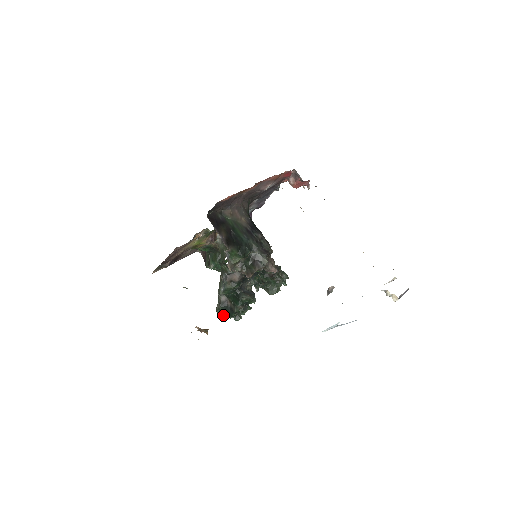
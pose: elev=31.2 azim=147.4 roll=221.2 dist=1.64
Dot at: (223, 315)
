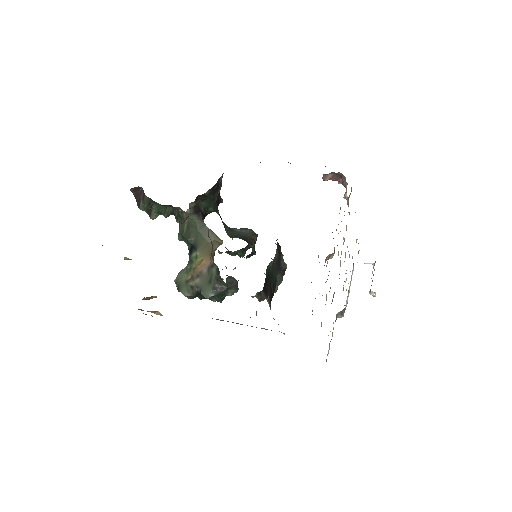
Dot at: (191, 298)
